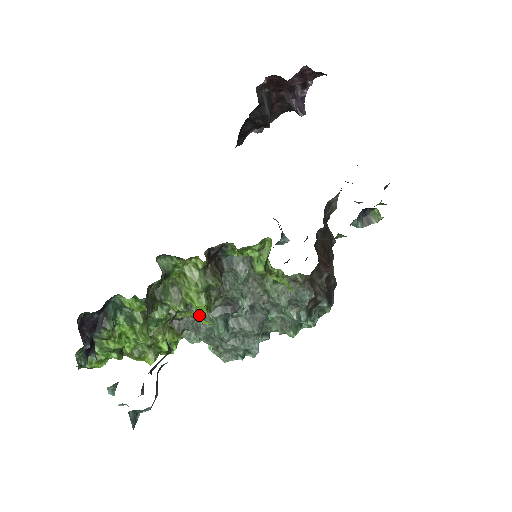
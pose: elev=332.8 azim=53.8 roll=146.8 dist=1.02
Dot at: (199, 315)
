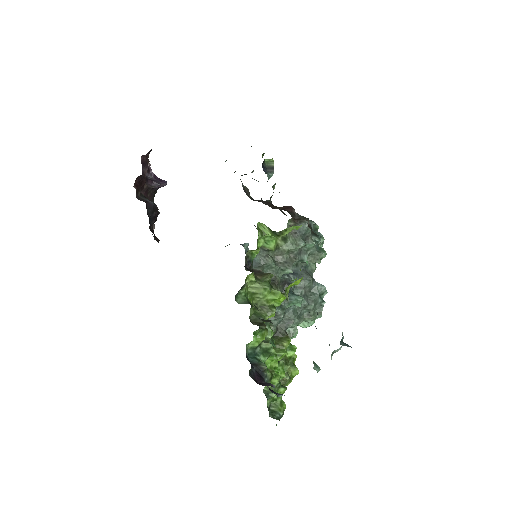
Dot at: (282, 309)
